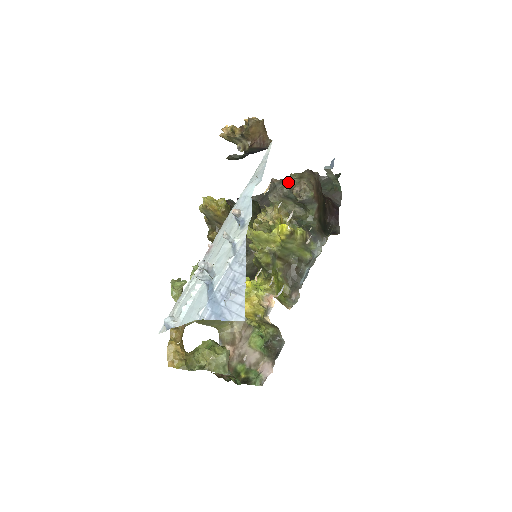
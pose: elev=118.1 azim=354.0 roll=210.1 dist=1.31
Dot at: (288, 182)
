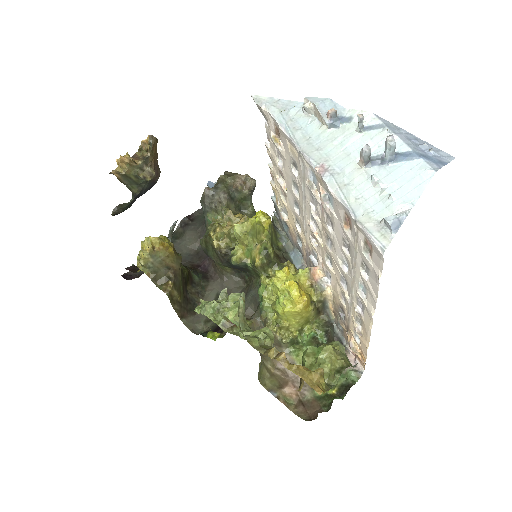
Dot at: (224, 183)
